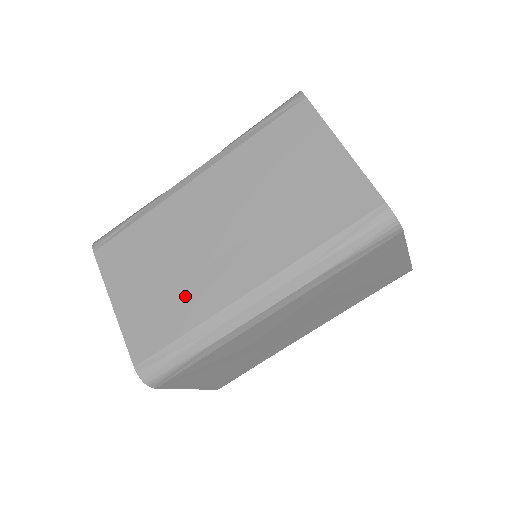
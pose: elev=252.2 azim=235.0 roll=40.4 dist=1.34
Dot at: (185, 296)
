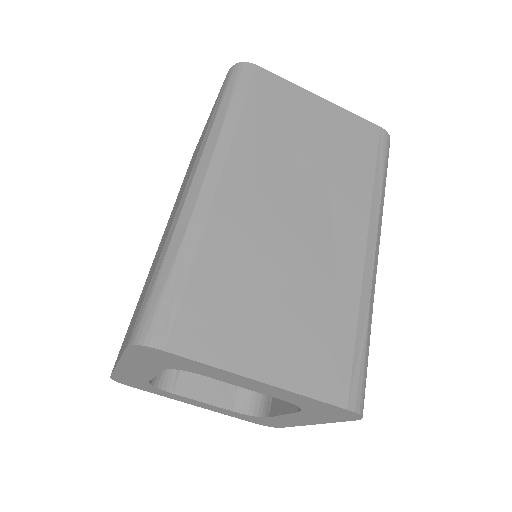
Dot at: occluded
